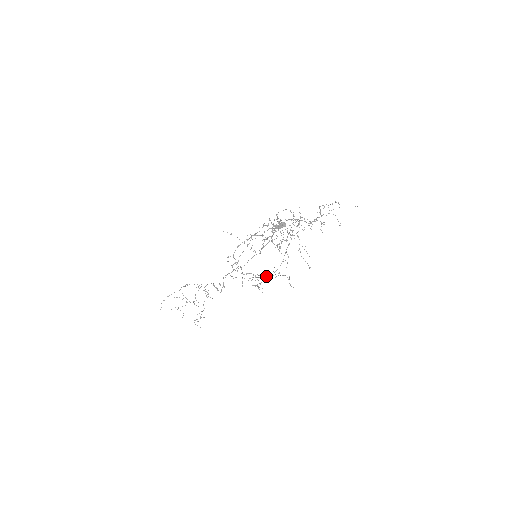
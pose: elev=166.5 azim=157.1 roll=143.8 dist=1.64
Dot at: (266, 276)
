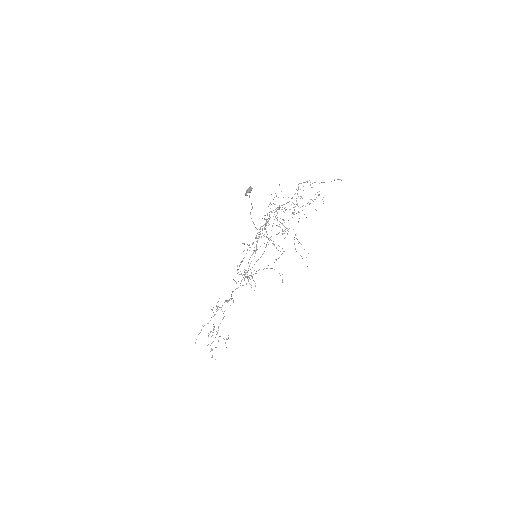
Dot at: occluded
